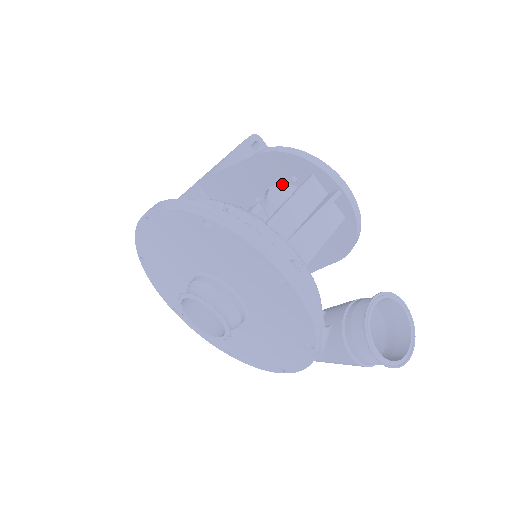
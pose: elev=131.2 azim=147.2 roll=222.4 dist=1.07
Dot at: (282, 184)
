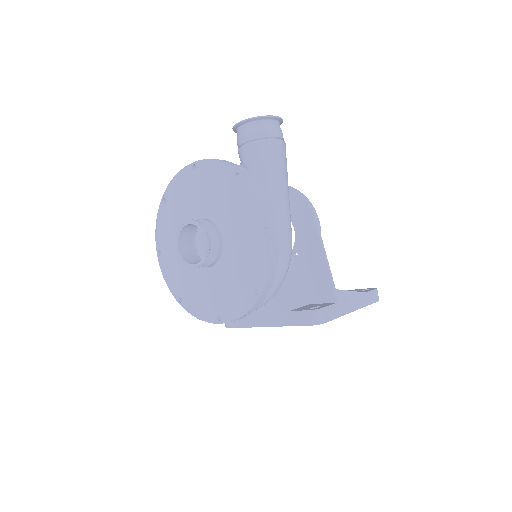
Dot at: occluded
